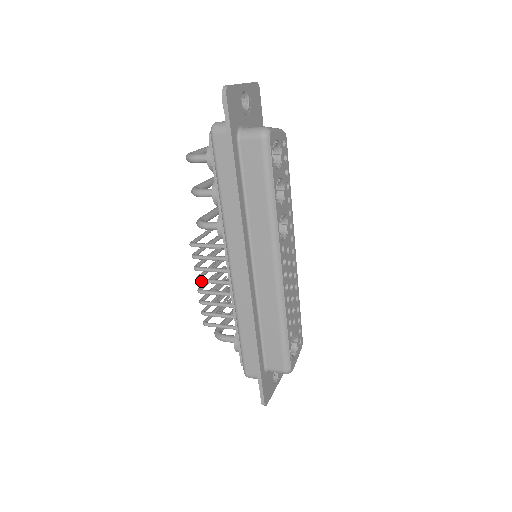
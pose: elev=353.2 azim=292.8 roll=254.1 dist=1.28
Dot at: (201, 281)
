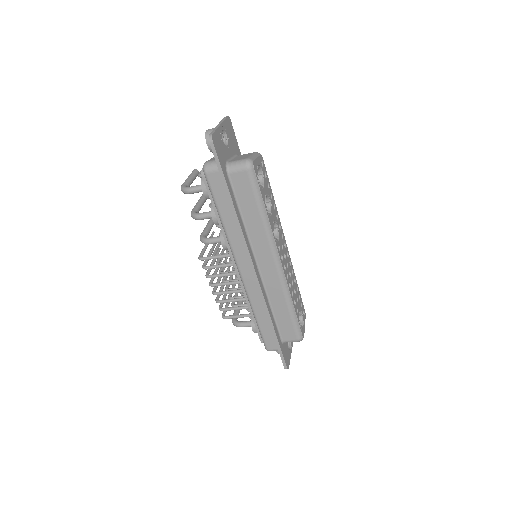
Dot at: (214, 285)
